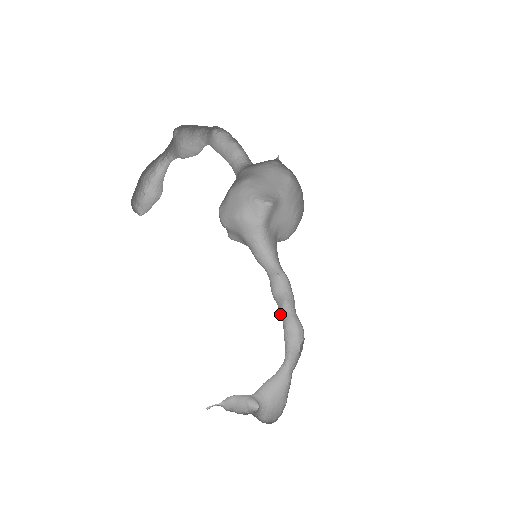
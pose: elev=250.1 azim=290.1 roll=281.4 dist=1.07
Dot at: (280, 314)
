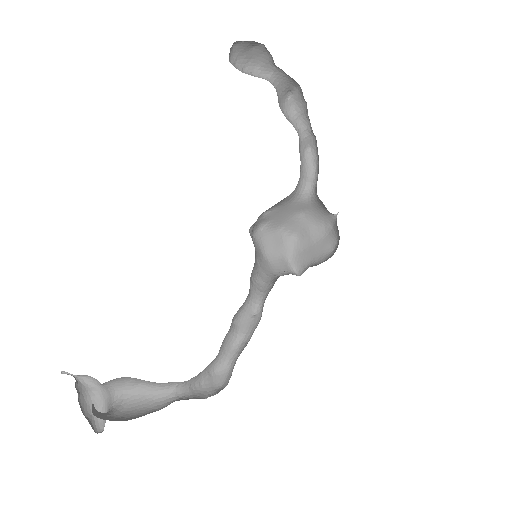
Dot at: (222, 347)
